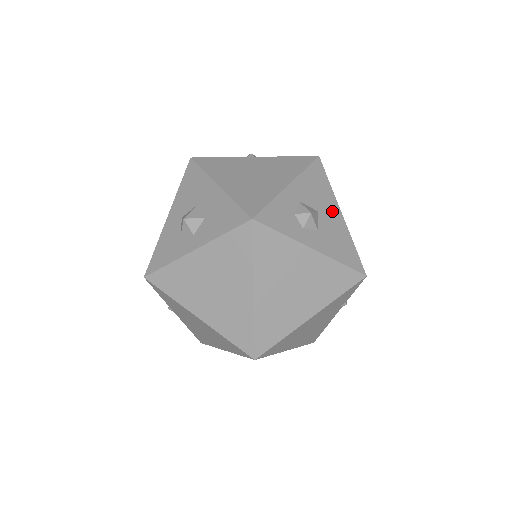
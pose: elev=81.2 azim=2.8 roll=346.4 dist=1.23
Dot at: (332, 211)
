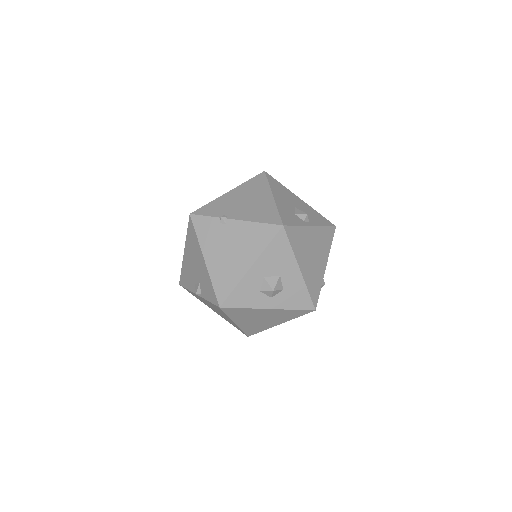
Dot at: occluded
